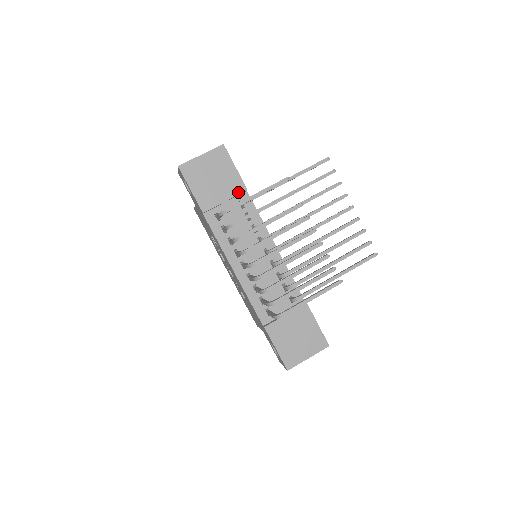
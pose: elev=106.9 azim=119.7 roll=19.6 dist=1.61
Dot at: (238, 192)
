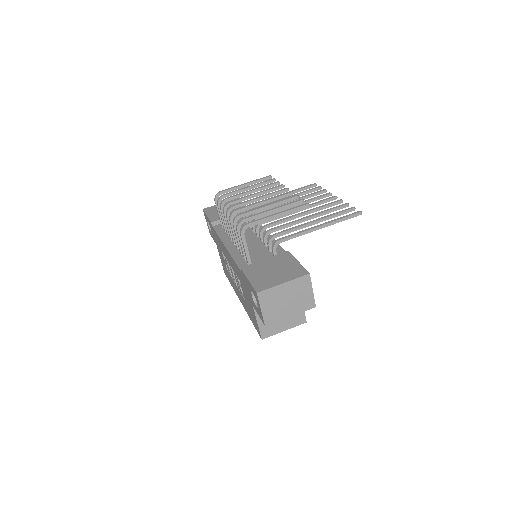
Dot at: occluded
